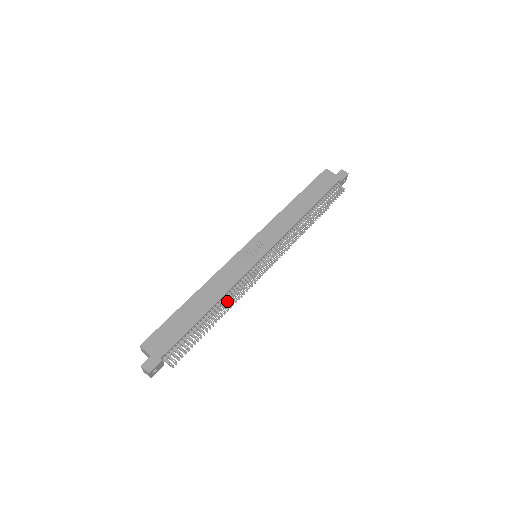
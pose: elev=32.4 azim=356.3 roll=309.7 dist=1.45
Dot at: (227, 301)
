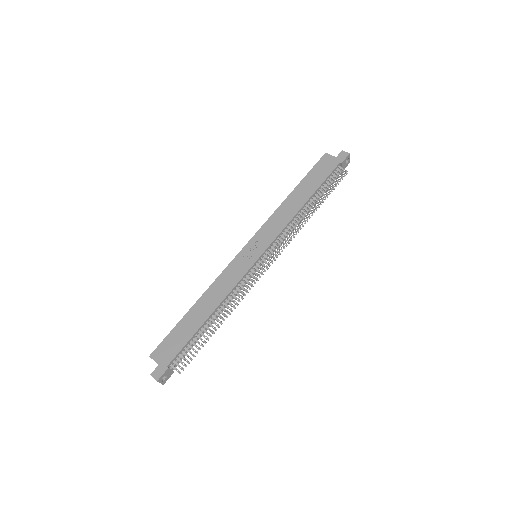
Dot at: occluded
